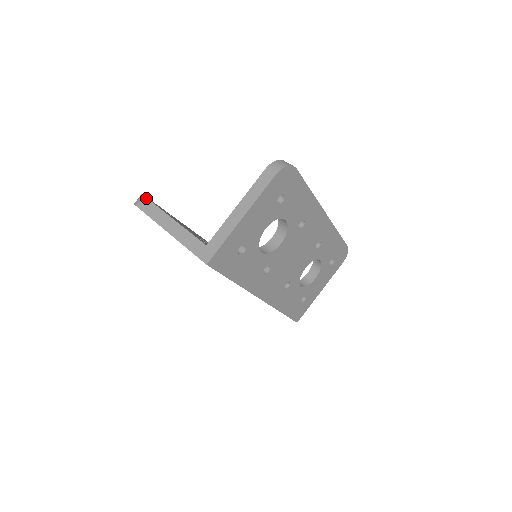
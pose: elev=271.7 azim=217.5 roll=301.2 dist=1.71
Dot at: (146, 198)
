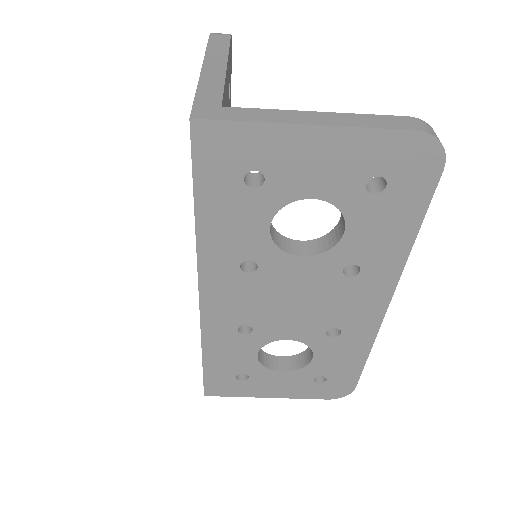
Dot at: (230, 36)
